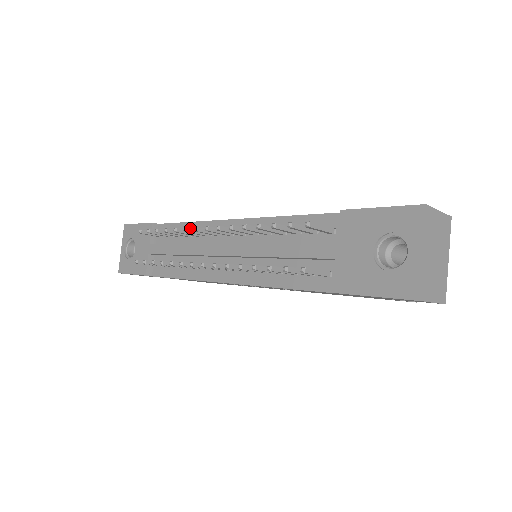
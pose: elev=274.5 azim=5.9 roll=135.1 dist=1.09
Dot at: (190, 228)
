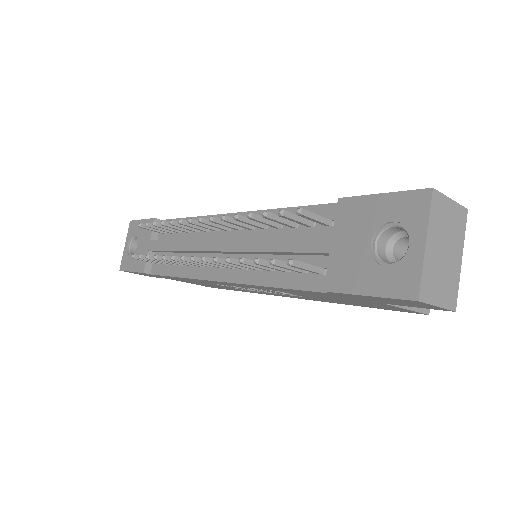
Dot at: occluded
